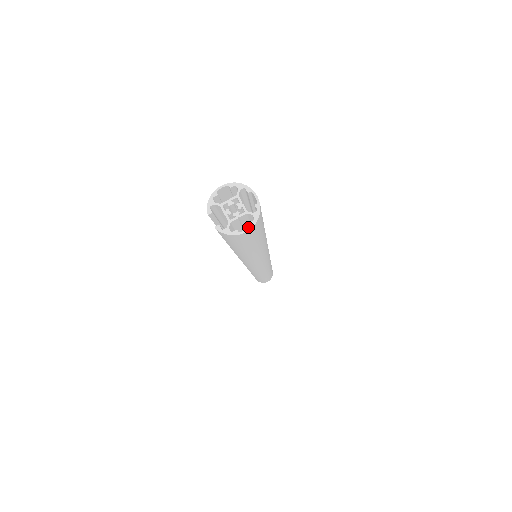
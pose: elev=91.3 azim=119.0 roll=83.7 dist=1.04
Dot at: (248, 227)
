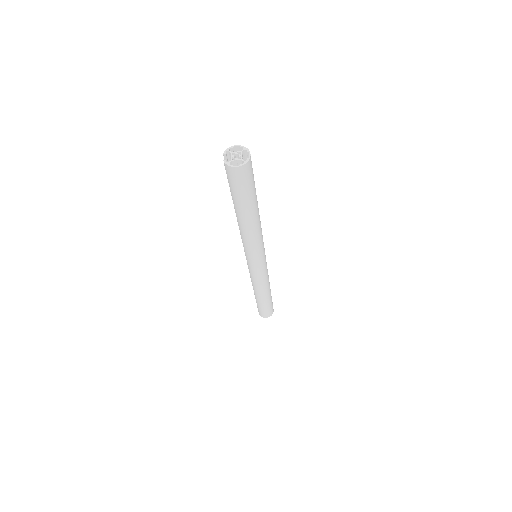
Dot at: occluded
